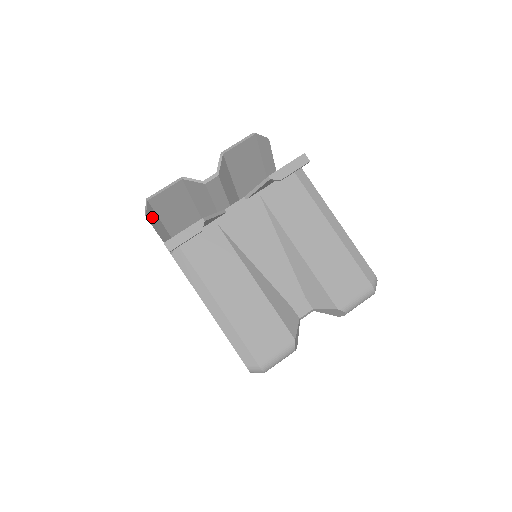
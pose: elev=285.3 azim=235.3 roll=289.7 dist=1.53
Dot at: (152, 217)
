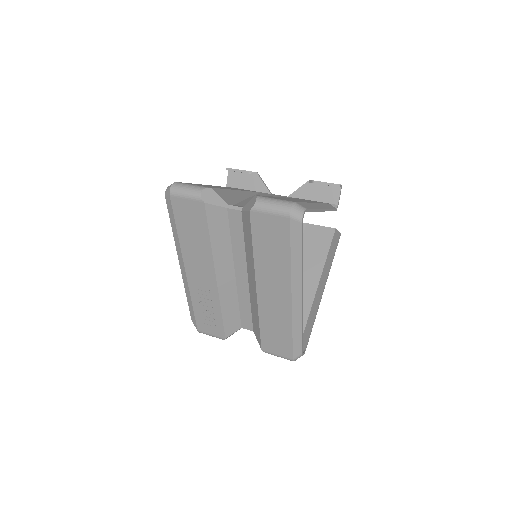
Dot at: occluded
